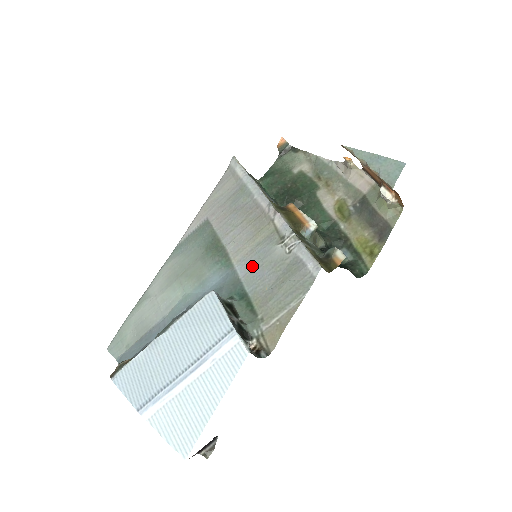
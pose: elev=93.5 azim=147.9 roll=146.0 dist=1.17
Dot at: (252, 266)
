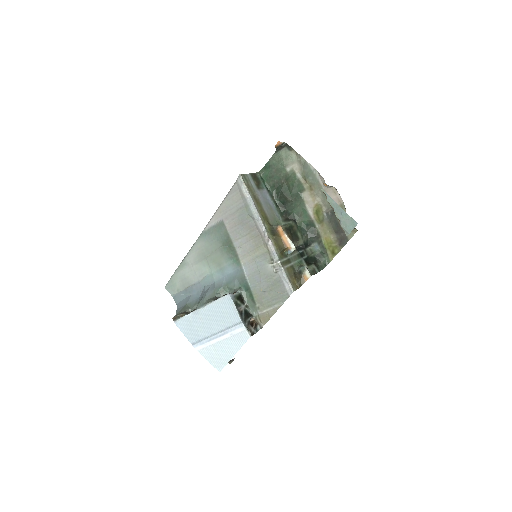
Dot at: (253, 271)
